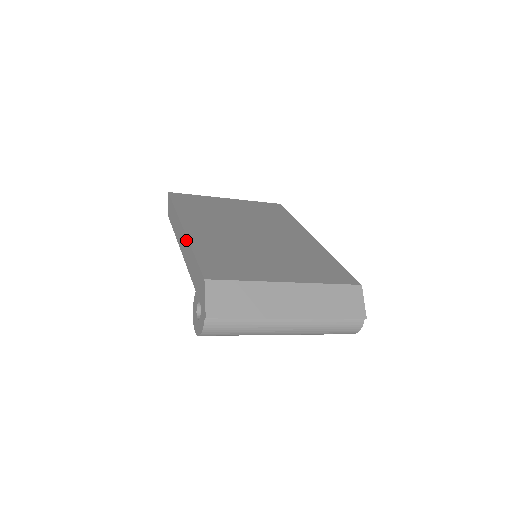
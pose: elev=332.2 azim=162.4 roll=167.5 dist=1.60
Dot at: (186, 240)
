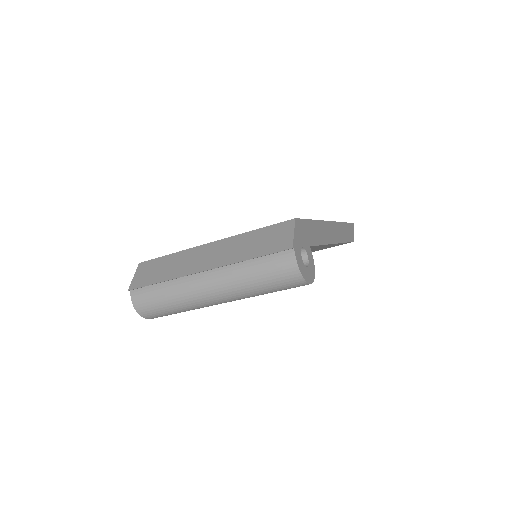
Dot at: occluded
